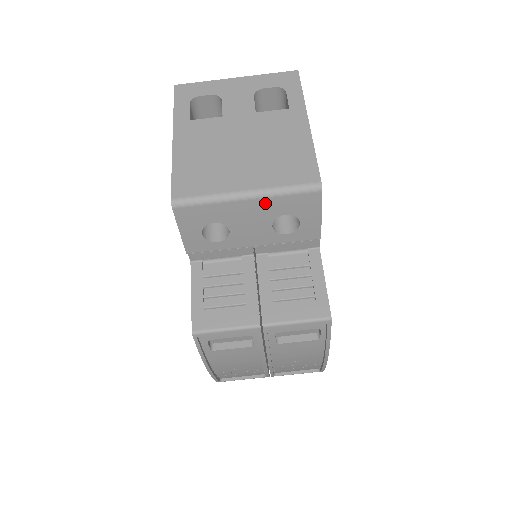
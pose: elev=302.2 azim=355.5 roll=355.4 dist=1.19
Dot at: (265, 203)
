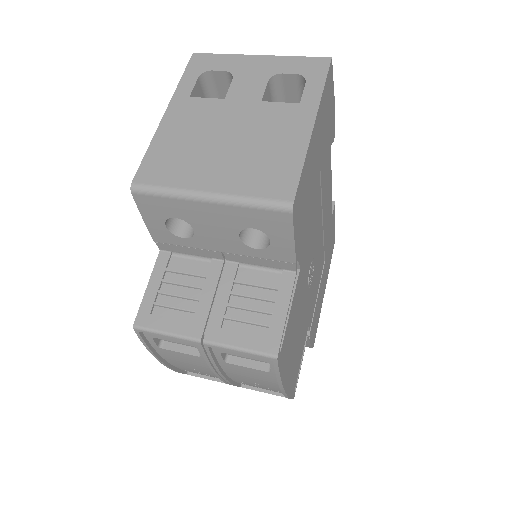
Dot at: (228, 211)
